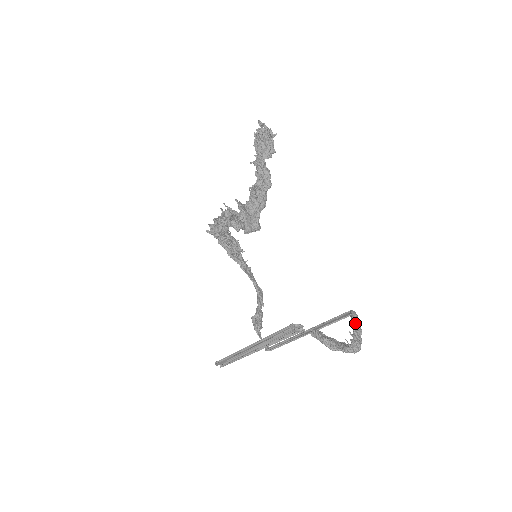
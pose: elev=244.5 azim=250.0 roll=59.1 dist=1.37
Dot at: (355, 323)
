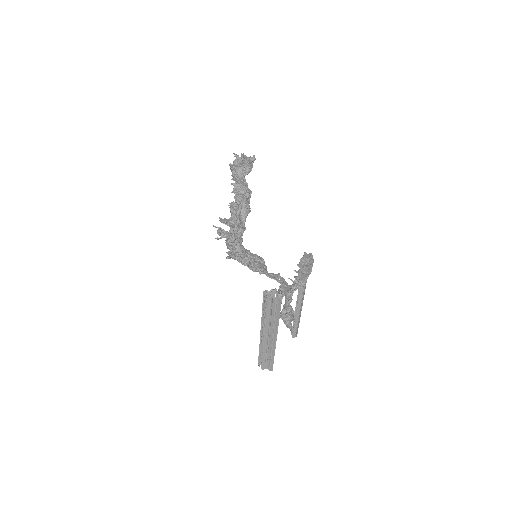
Dot at: (304, 262)
